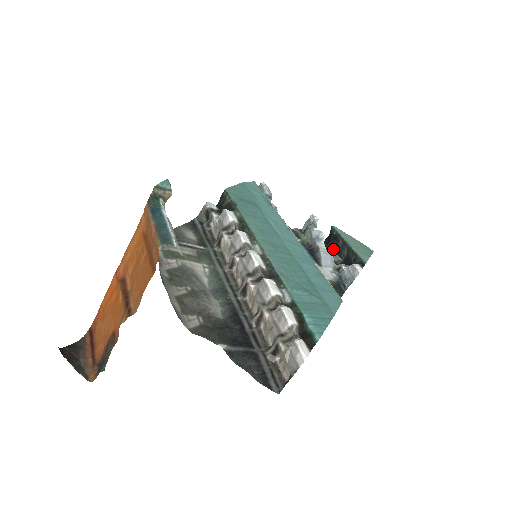
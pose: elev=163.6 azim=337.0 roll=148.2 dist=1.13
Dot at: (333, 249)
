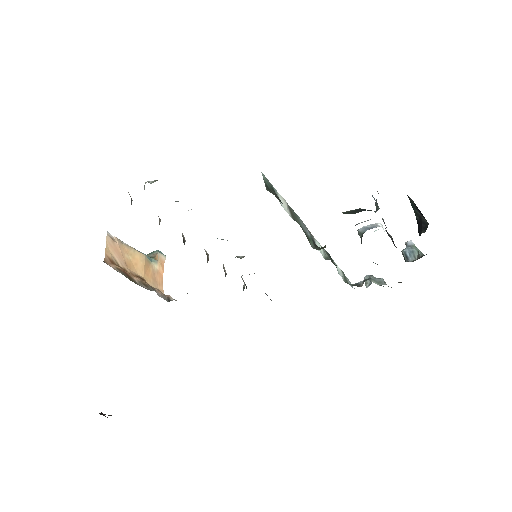
Dot at: (420, 231)
